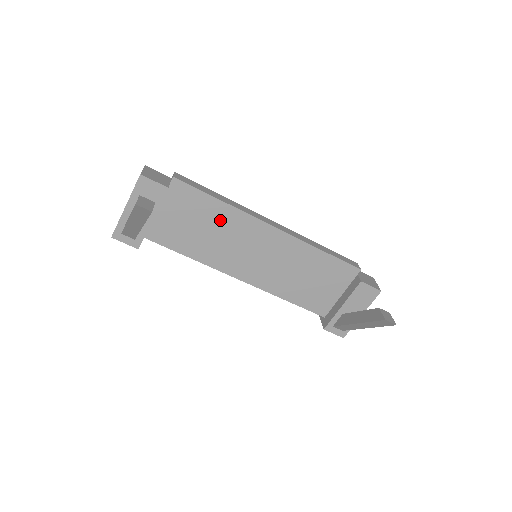
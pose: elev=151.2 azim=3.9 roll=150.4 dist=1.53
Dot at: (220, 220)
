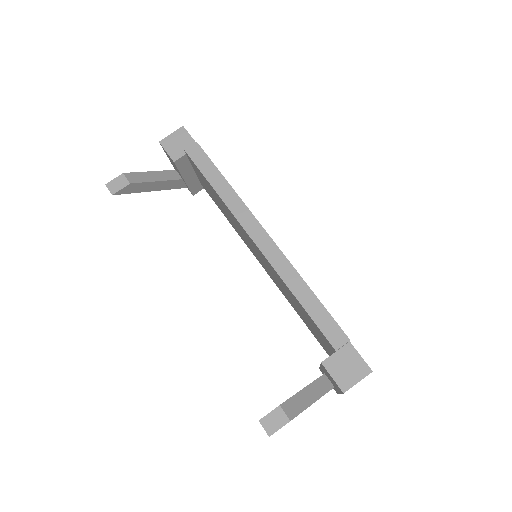
Dot at: (224, 206)
